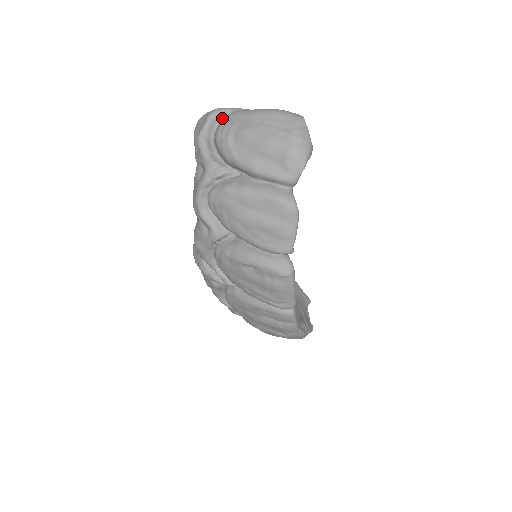
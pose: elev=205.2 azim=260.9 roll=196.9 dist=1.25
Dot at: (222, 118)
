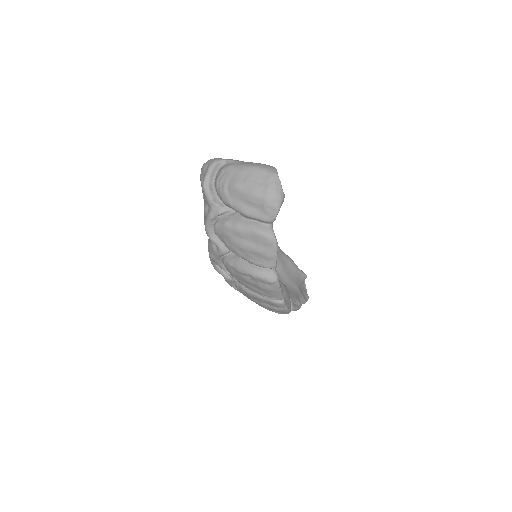
Dot at: (219, 168)
